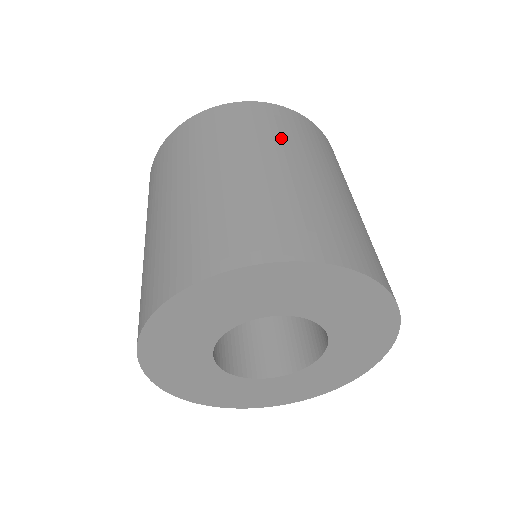
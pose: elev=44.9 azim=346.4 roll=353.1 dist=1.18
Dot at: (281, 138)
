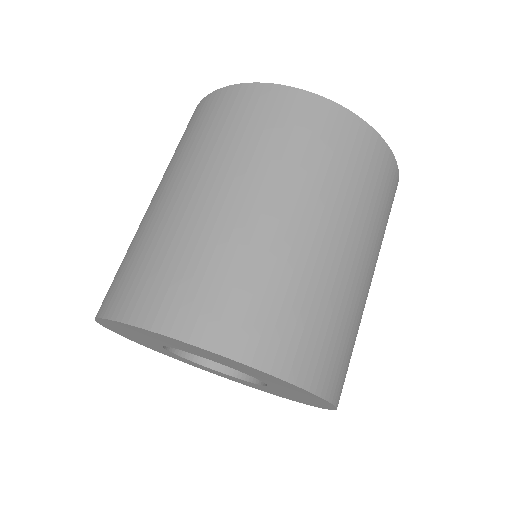
Dot at: (341, 185)
